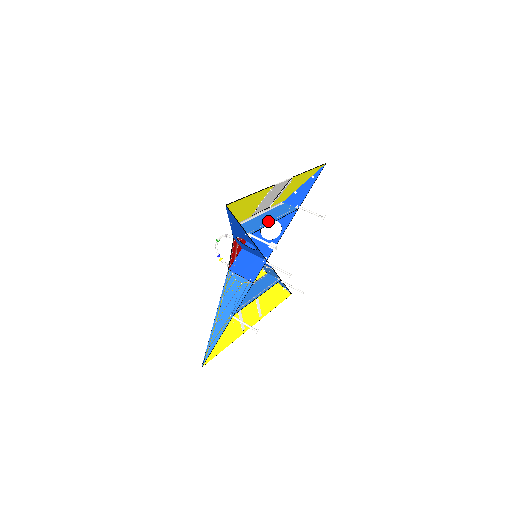
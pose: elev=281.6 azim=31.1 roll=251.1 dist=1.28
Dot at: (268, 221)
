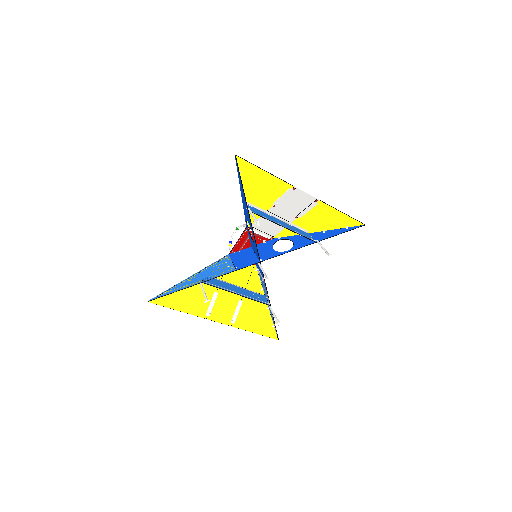
Dot at: (278, 222)
